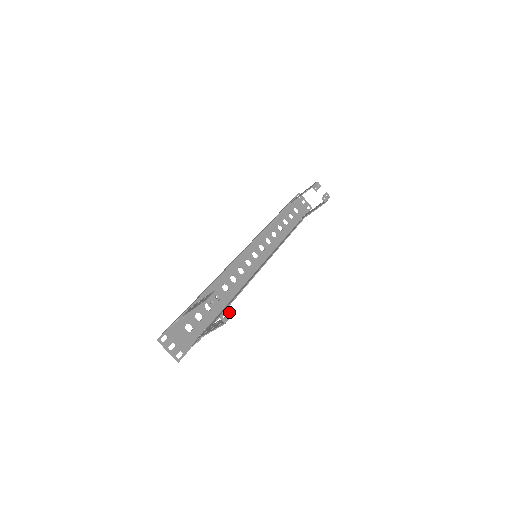
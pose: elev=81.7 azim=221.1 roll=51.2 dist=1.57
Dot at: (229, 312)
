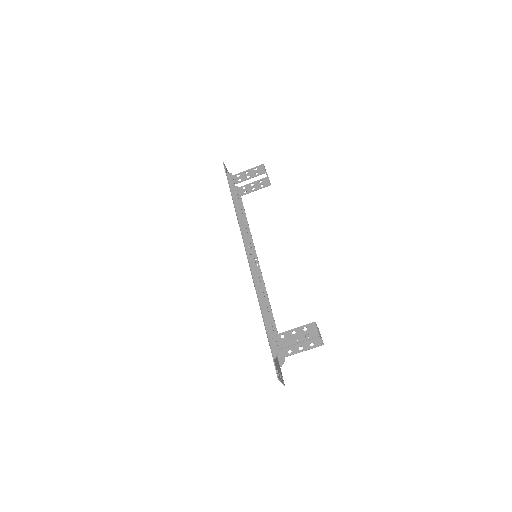
Dot at: (320, 334)
